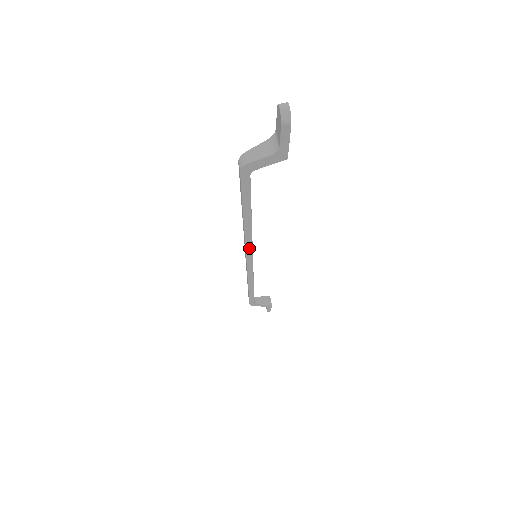
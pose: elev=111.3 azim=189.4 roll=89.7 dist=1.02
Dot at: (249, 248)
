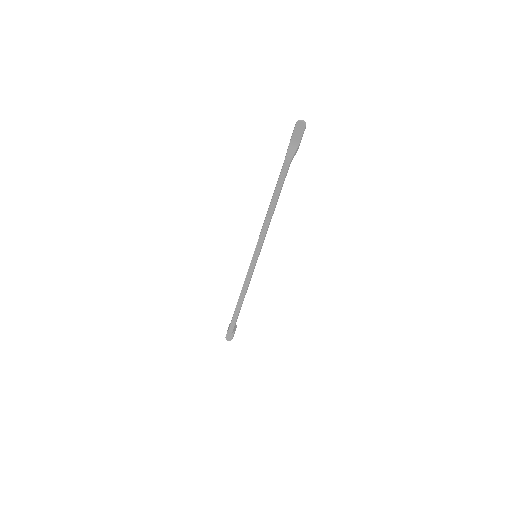
Dot at: (263, 242)
